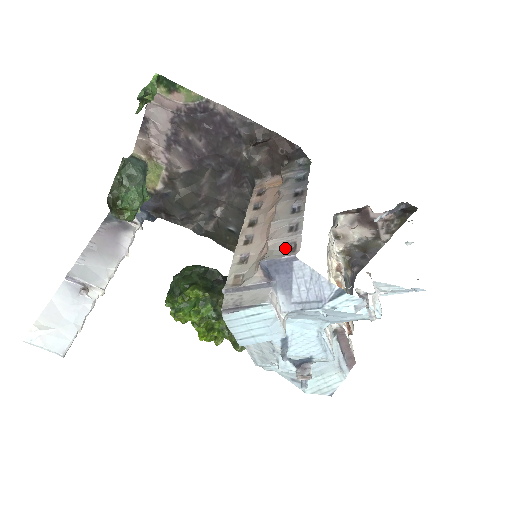
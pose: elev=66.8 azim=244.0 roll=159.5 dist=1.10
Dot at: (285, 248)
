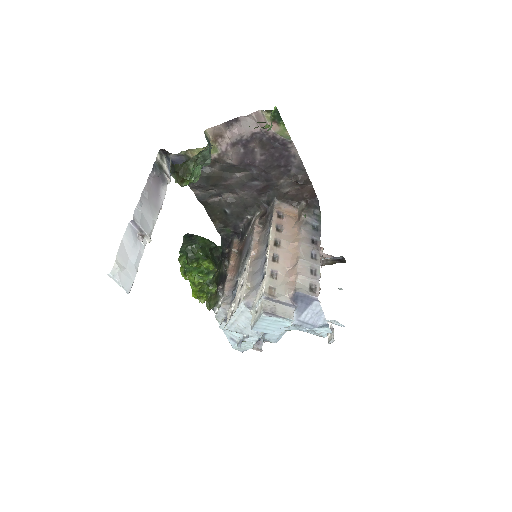
Dot at: (310, 287)
